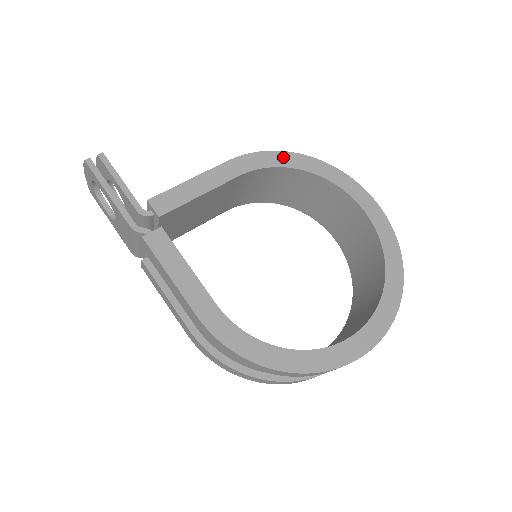
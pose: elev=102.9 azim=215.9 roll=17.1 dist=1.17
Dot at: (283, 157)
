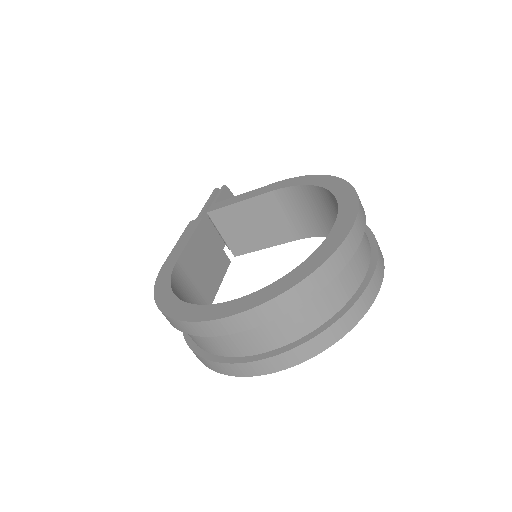
Dot at: (313, 178)
